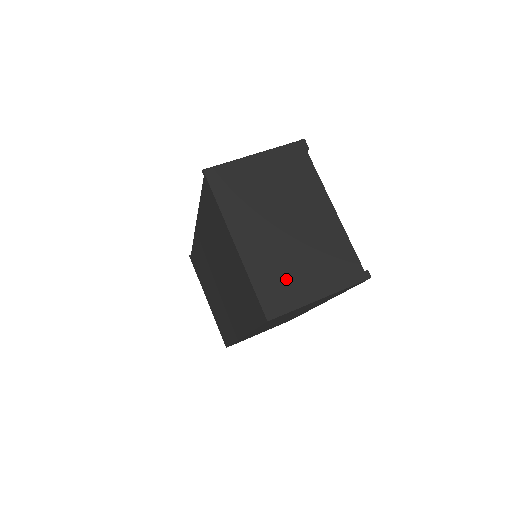
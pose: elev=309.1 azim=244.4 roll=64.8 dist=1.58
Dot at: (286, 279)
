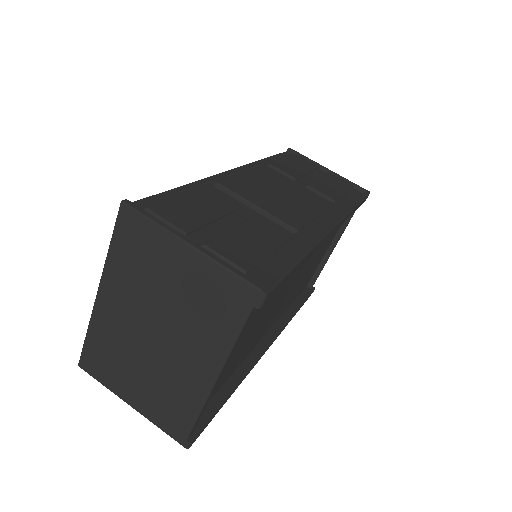
Dot at: (116, 364)
